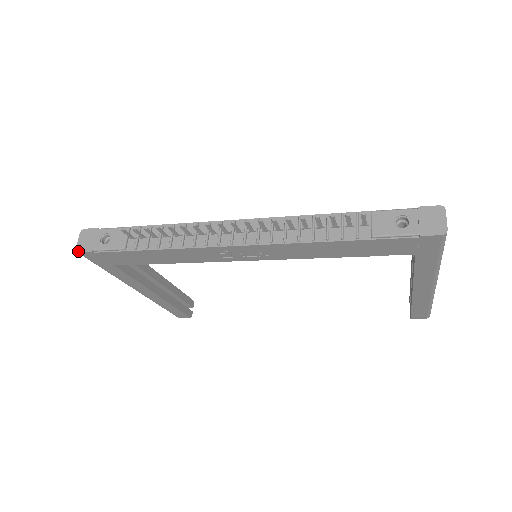
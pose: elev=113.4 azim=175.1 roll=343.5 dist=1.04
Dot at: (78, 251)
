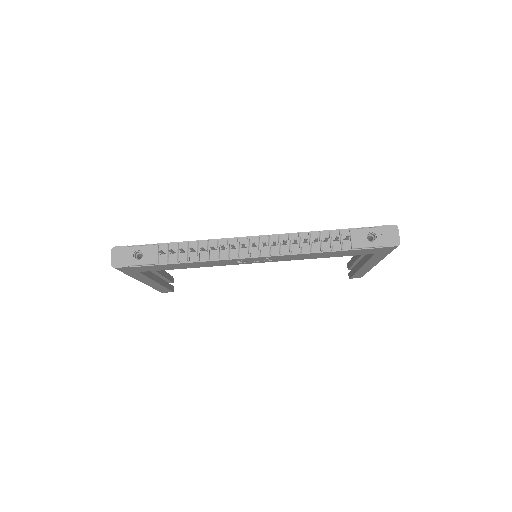
Dot at: (114, 267)
